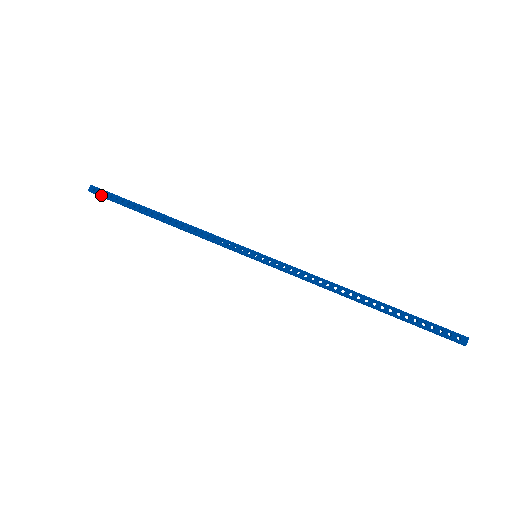
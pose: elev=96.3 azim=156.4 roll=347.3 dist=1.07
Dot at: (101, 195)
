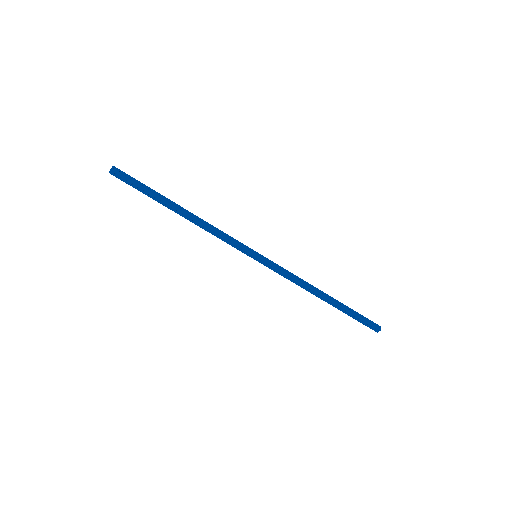
Dot at: occluded
